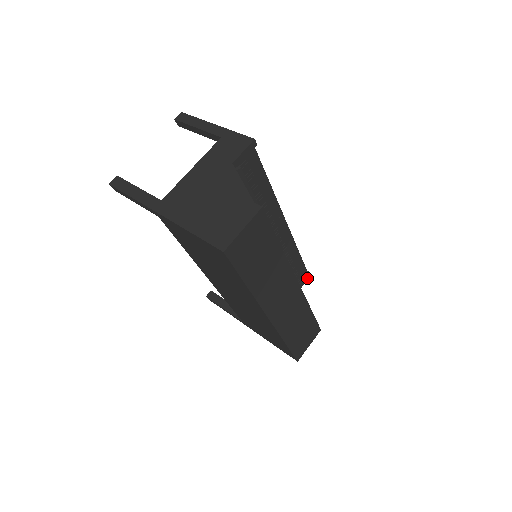
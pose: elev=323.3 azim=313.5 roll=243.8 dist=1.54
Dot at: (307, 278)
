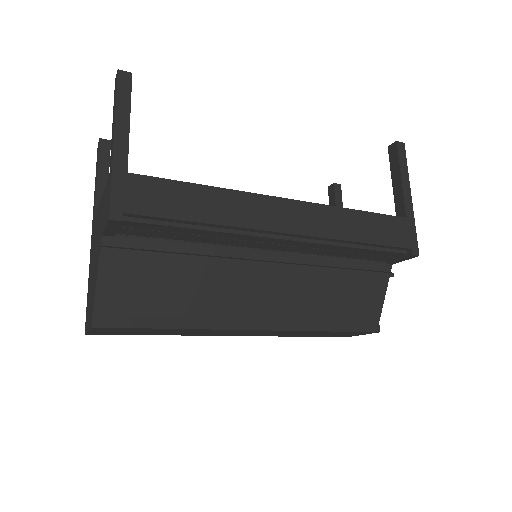
Dot at: (410, 257)
